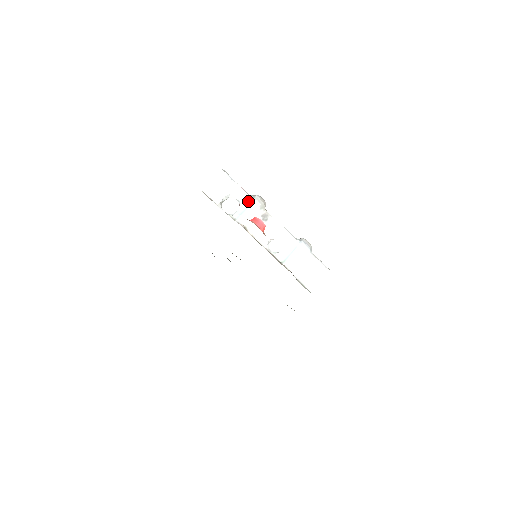
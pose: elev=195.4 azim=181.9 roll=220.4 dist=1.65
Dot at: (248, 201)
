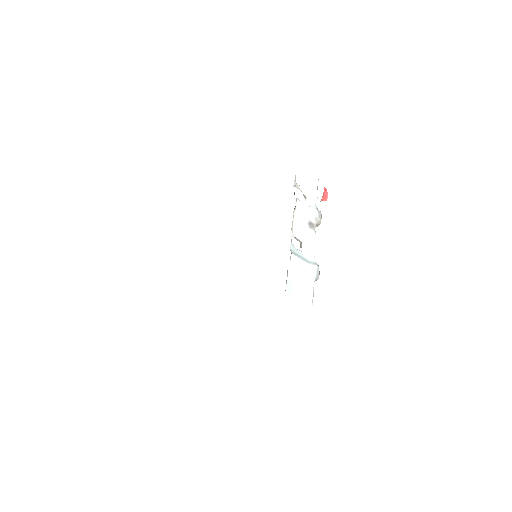
Dot at: (313, 206)
